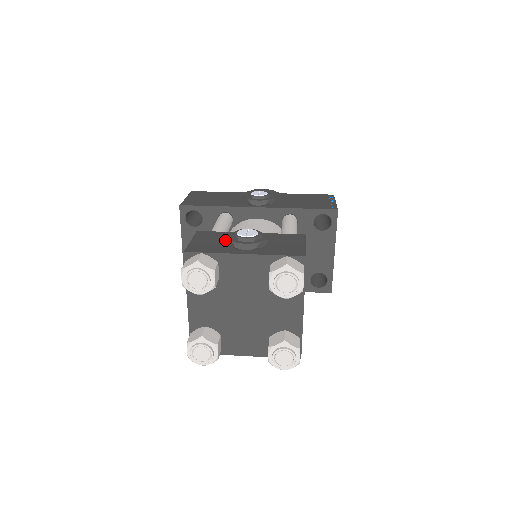
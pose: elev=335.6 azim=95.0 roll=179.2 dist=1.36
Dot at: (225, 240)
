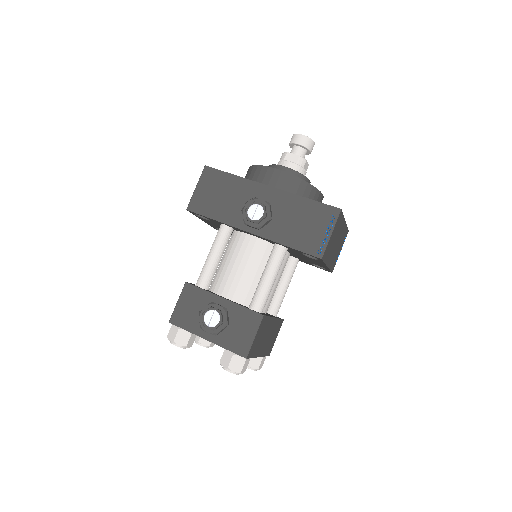
Dot at: (200, 309)
